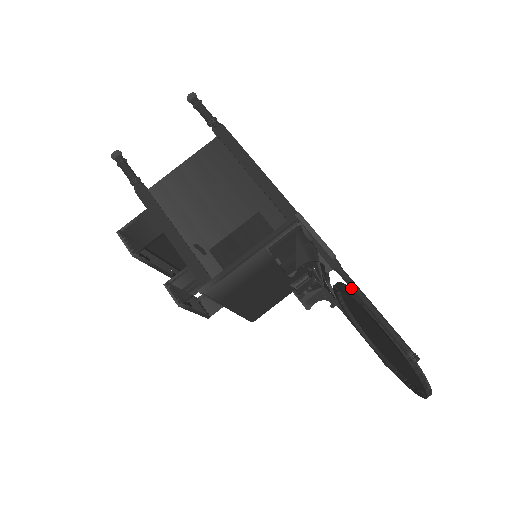
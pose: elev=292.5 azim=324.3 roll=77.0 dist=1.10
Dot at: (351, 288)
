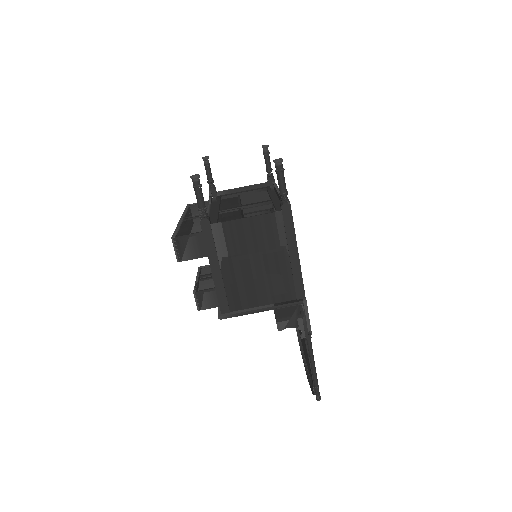
Dot at: (309, 353)
